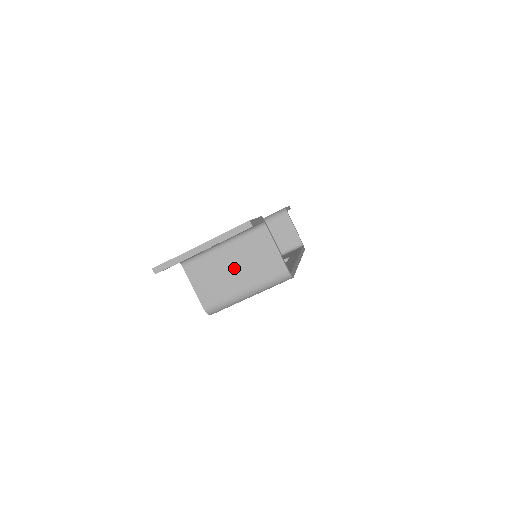
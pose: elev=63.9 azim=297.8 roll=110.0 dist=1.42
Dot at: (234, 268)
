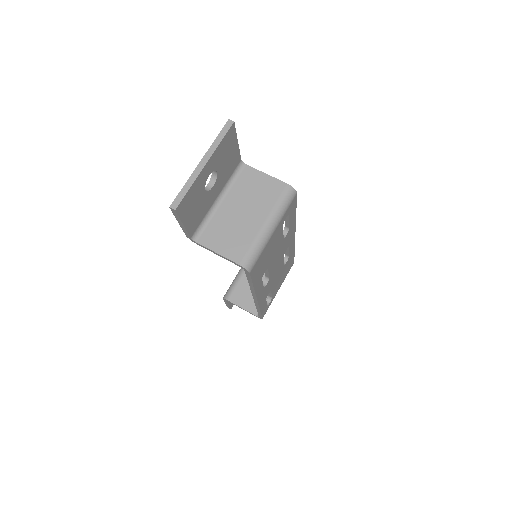
Dot at: (242, 212)
